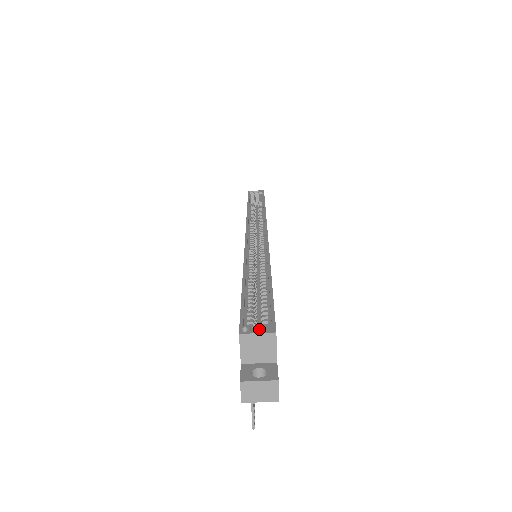
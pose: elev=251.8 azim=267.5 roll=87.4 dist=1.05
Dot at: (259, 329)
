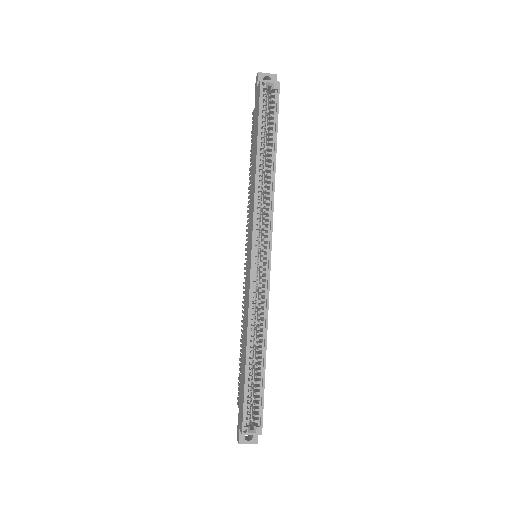
Dot at: occluded
